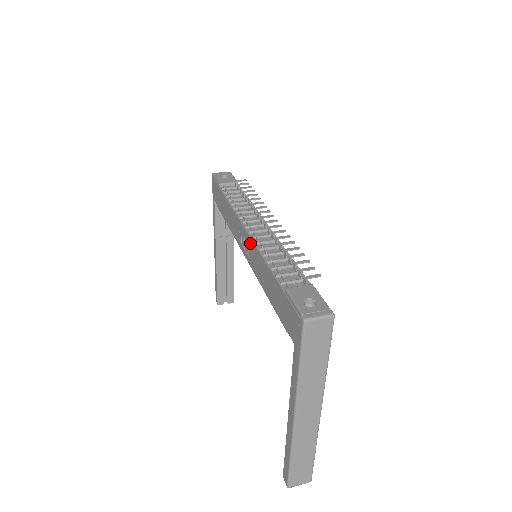
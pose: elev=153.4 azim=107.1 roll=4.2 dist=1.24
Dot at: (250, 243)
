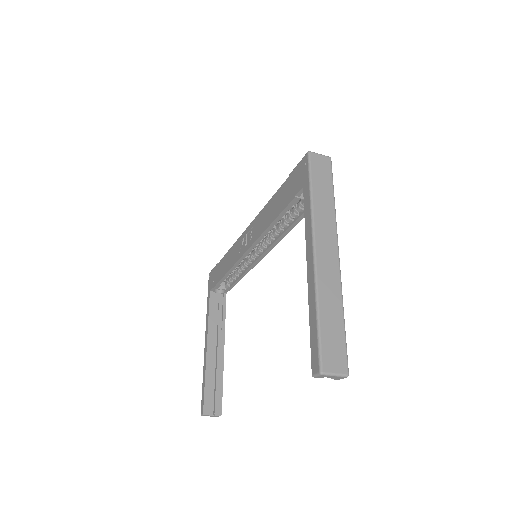
Dot at: (253, 224)
